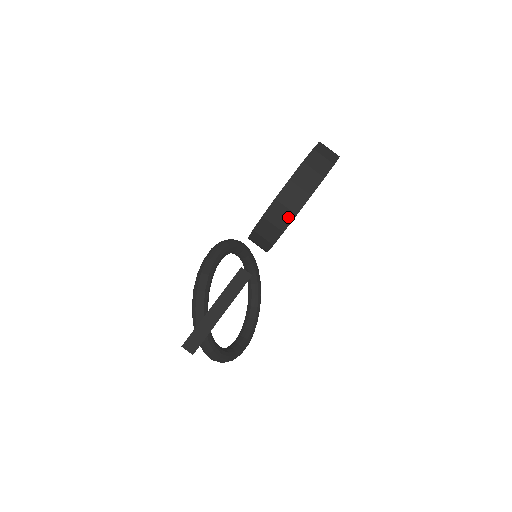
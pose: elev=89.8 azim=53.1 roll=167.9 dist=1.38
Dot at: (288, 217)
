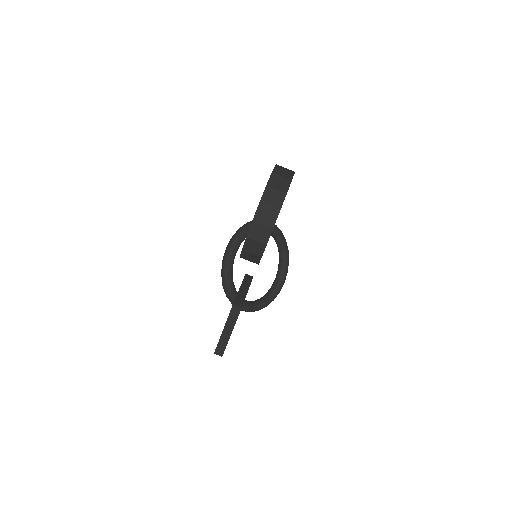
Dot at: (257, 258)
